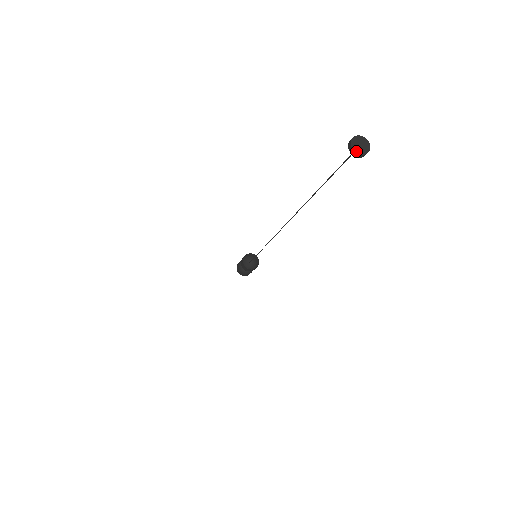
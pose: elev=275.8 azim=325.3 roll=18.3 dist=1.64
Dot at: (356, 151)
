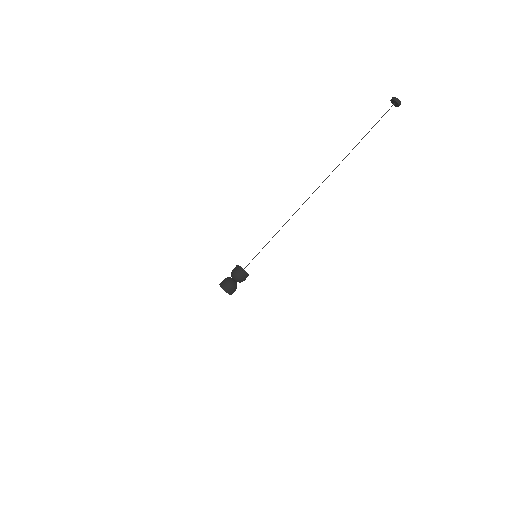
Dot at: (398, 99)
